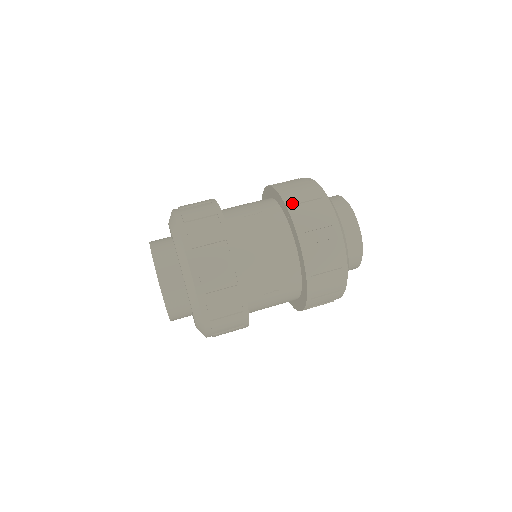
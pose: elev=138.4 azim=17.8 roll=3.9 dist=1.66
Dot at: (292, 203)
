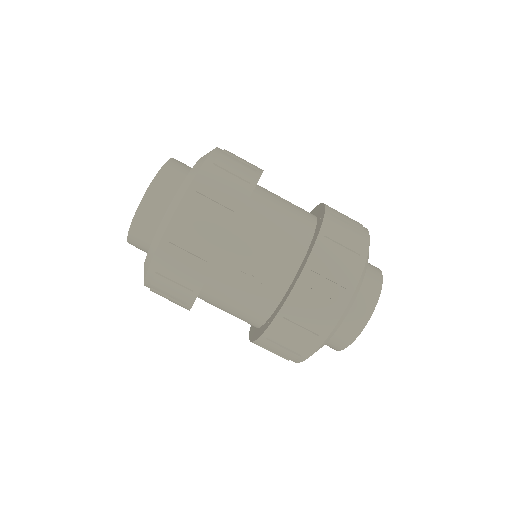
Dot at: (332, 213)
